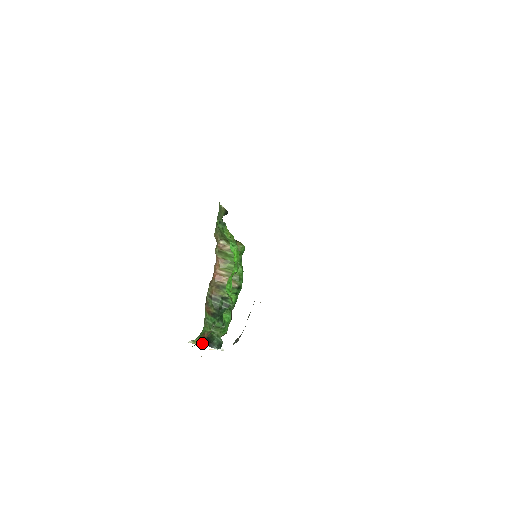
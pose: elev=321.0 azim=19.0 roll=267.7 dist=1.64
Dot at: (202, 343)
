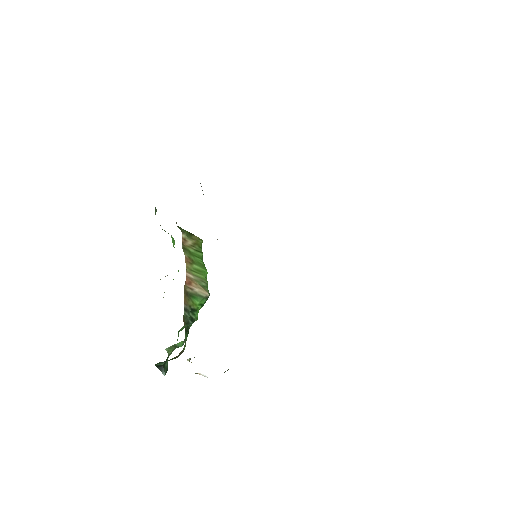
Dot at: (161, 364)
